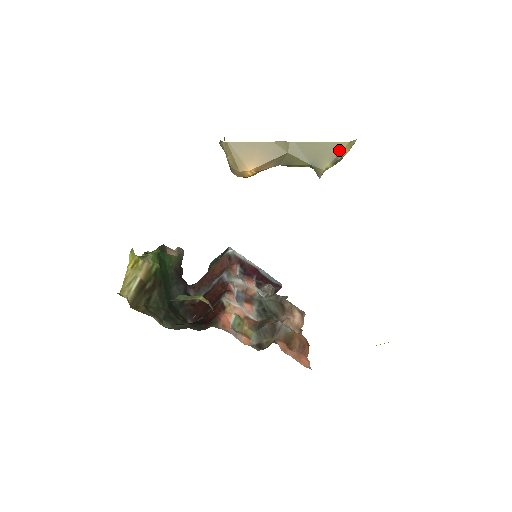
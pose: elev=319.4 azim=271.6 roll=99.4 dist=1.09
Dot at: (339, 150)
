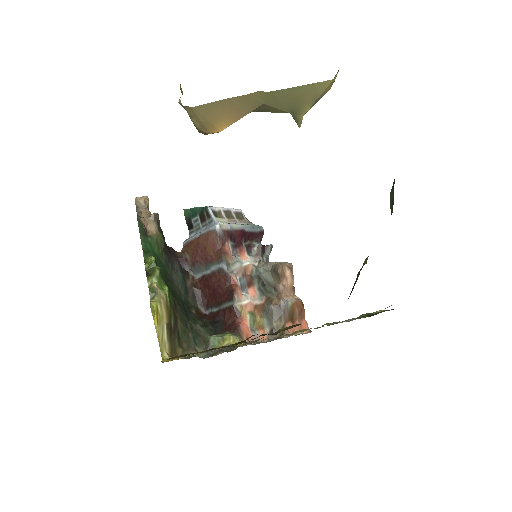
Dot at: (321, 91)
